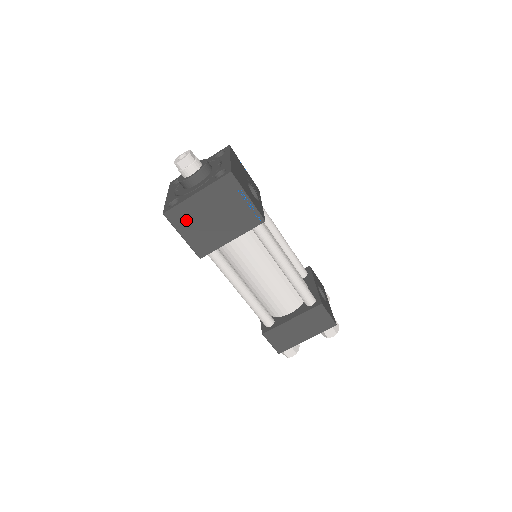
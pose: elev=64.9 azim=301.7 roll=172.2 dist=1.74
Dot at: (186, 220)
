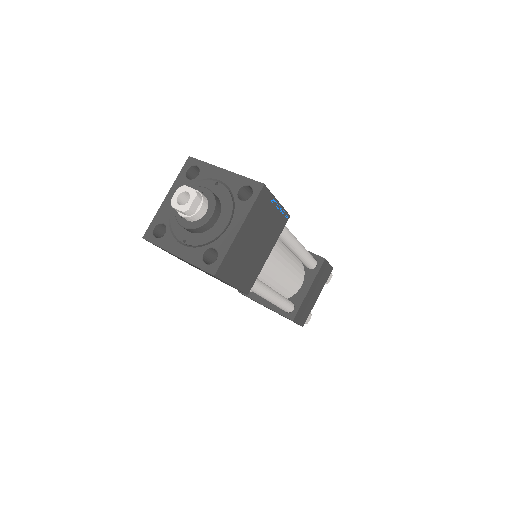
Dot at: (234, 265)
